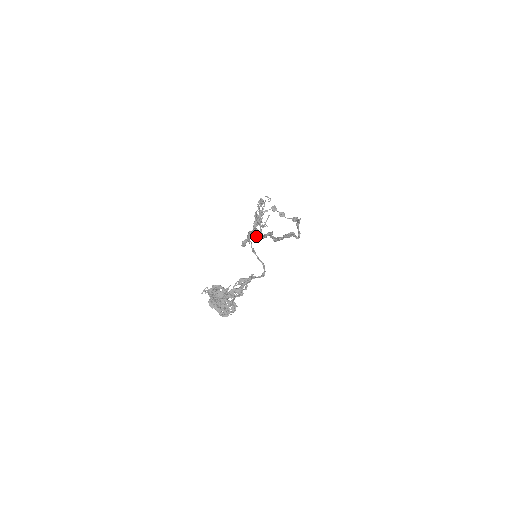
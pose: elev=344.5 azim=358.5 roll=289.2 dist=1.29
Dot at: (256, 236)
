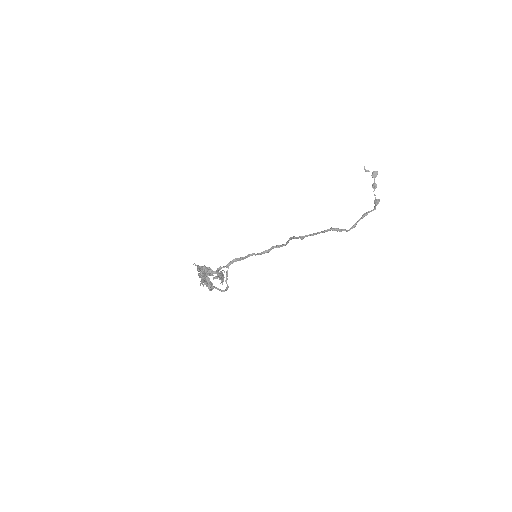
Dot at: (220, 279)
